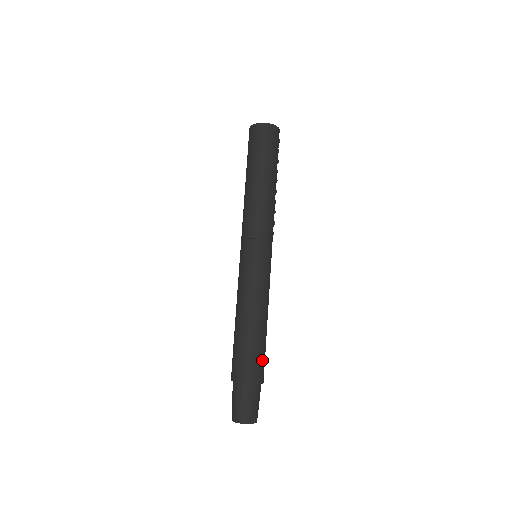
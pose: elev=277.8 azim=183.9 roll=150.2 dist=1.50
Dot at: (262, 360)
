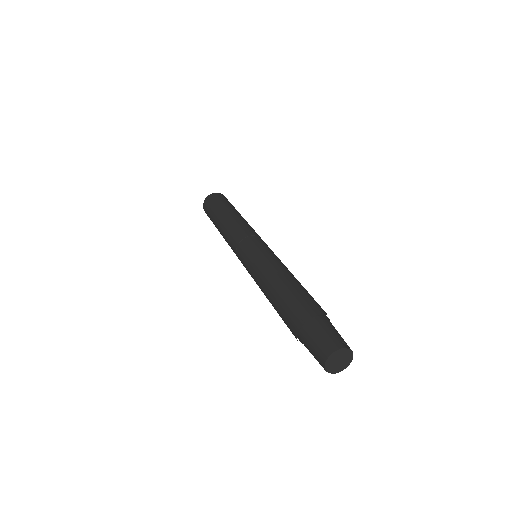
Dot at: occluded
